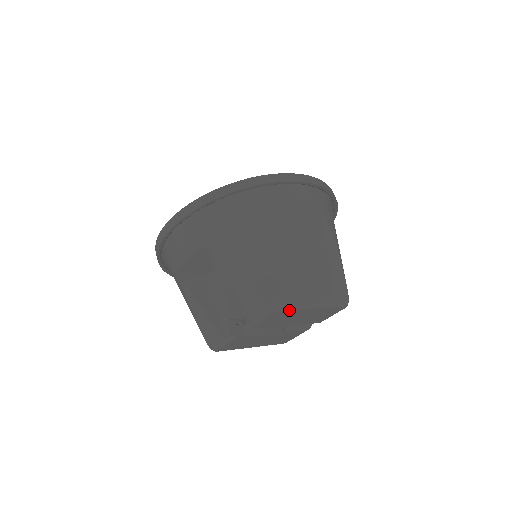
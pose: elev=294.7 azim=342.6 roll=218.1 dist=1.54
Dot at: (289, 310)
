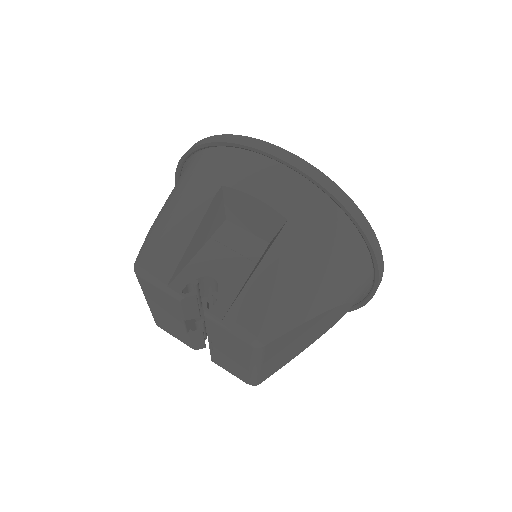
Dot at: (253, 353)
